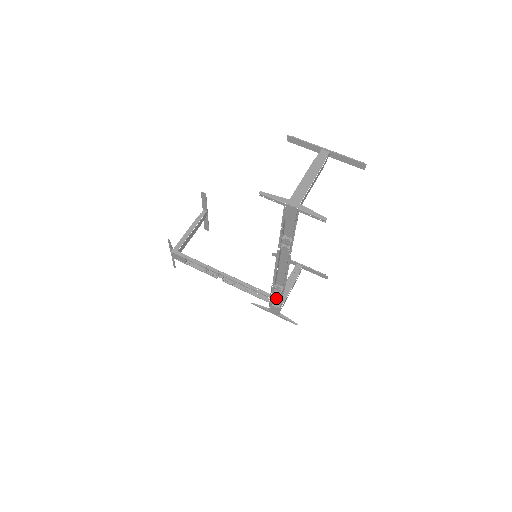
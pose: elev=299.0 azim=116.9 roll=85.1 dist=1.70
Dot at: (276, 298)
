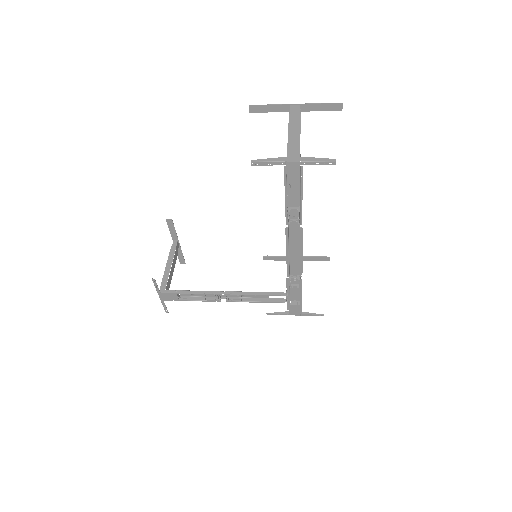
Dot at: (293, 294)
